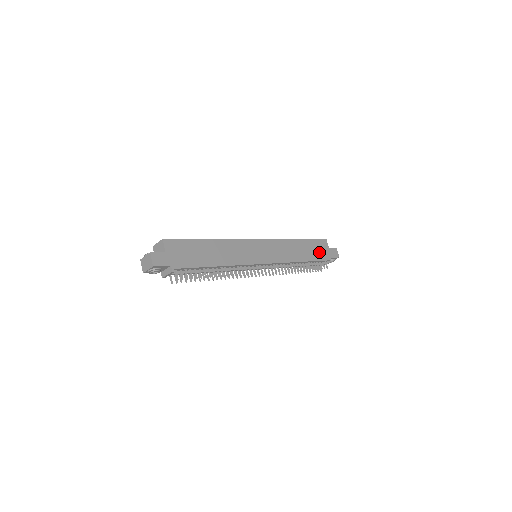
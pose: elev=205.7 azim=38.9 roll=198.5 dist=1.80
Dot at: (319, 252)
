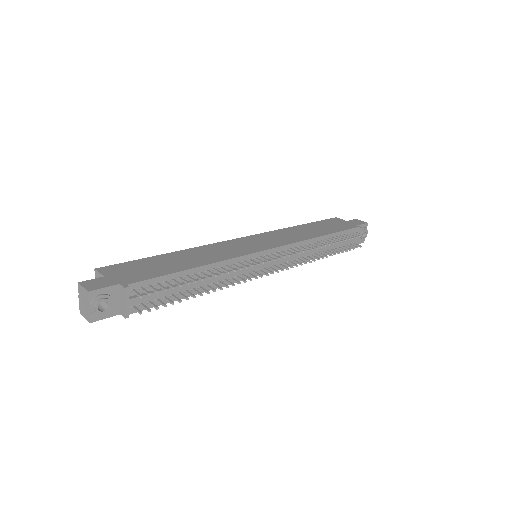
Dot at: (337, 226)
